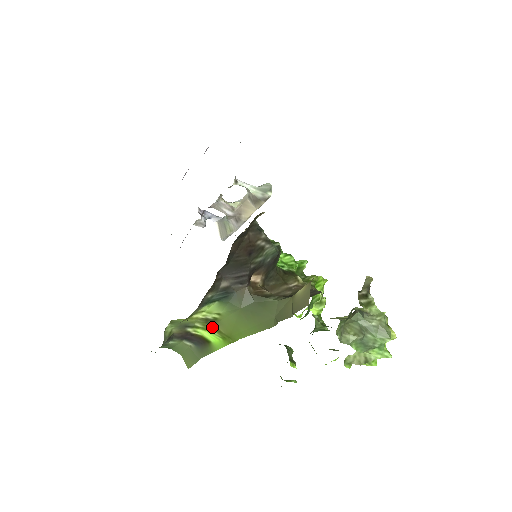
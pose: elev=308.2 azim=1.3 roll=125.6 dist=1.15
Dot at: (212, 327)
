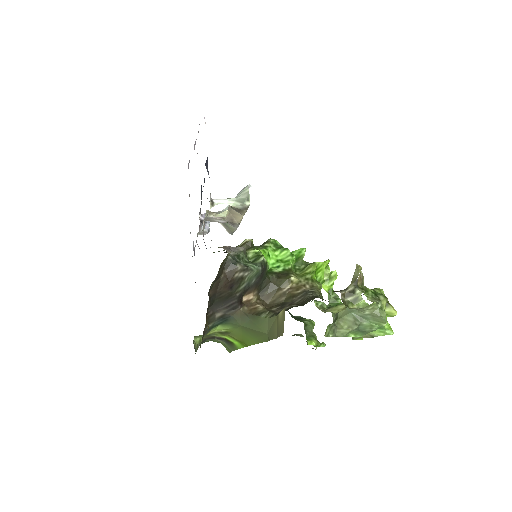
Dot at: (228, 335)
